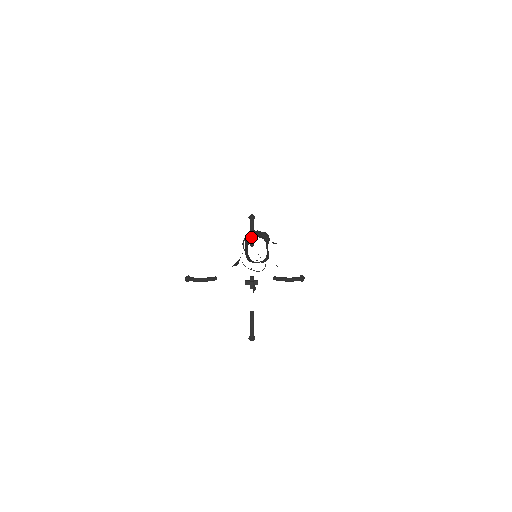
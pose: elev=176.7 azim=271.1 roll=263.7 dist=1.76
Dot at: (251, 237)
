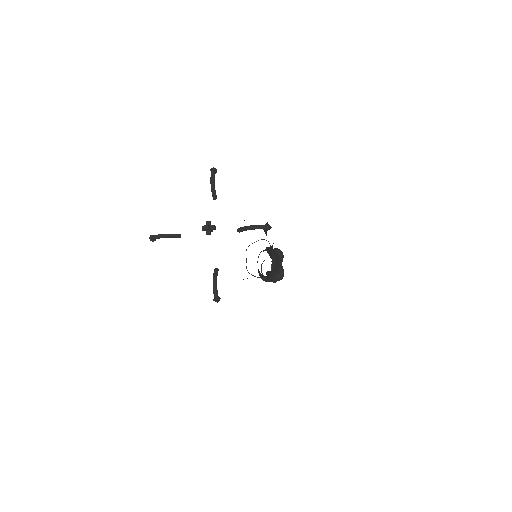
Dot at: (211, 187)
